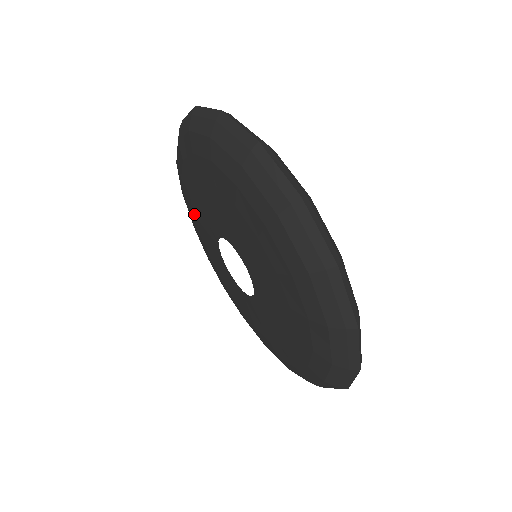
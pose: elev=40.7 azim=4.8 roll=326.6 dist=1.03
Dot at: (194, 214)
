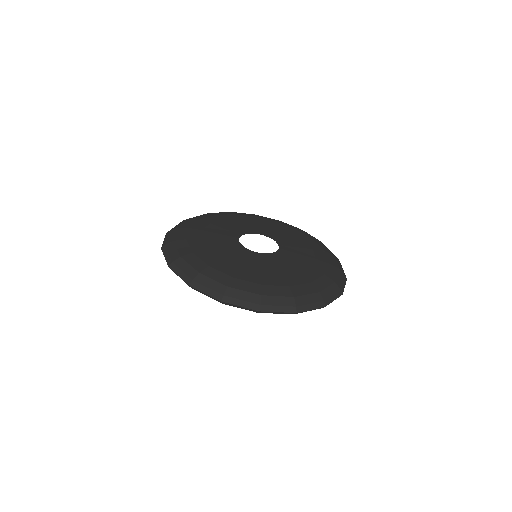
Dot at: occluded
